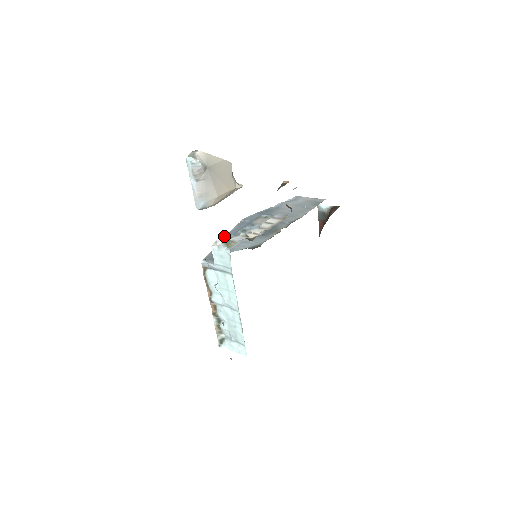
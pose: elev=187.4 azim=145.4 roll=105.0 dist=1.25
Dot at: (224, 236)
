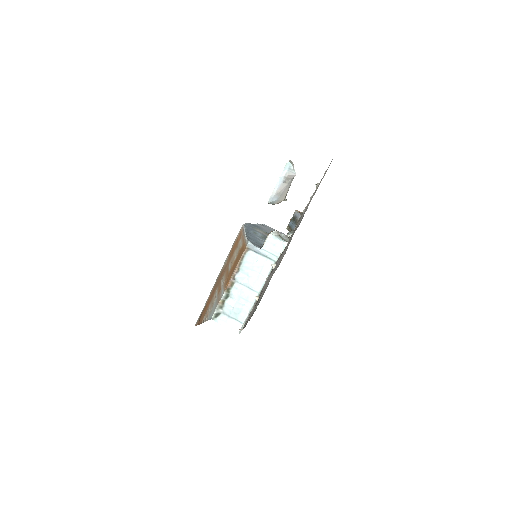
Dot at: occluded
